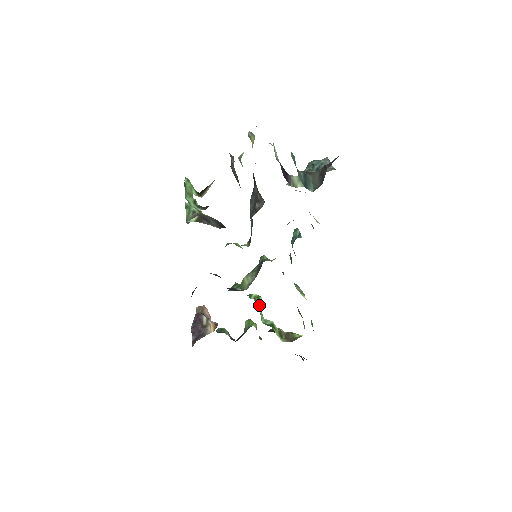
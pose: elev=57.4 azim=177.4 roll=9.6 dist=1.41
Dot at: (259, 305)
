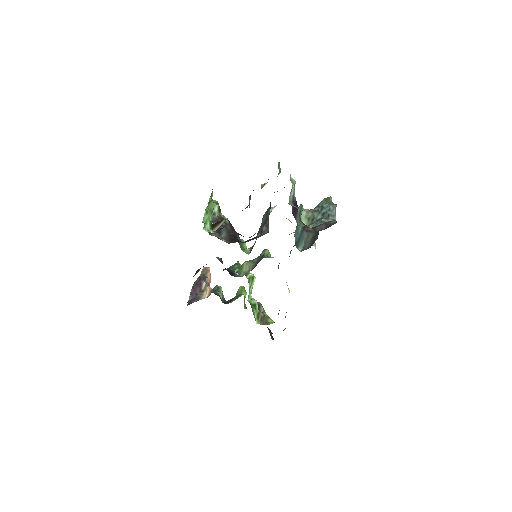
Dot at: (251, 285)
